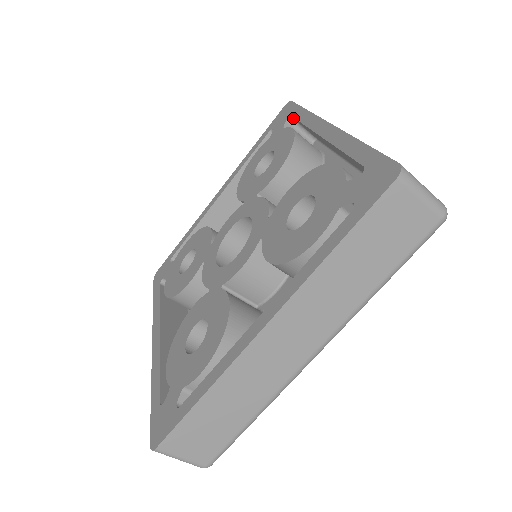
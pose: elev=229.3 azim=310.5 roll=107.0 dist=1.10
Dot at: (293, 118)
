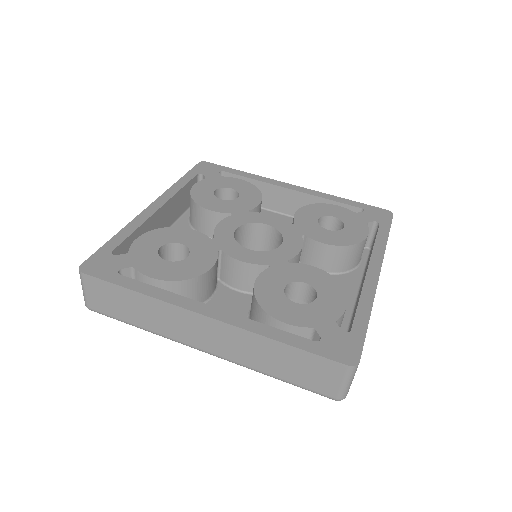
Dot at: (222, 173)
